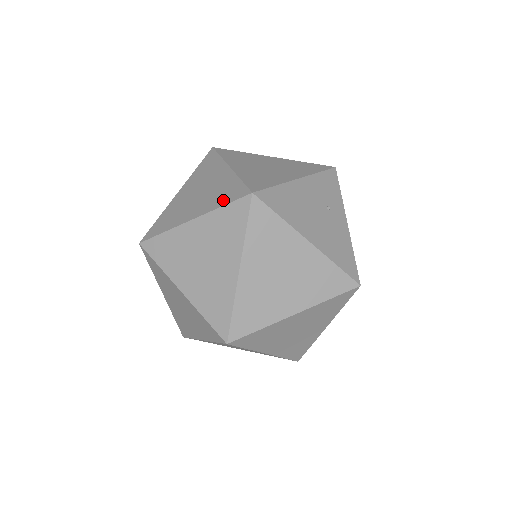
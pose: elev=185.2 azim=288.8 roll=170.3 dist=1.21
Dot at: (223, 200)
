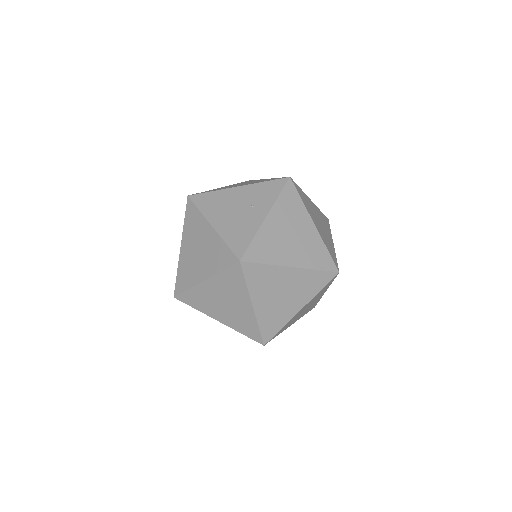
Dot at: occluded
